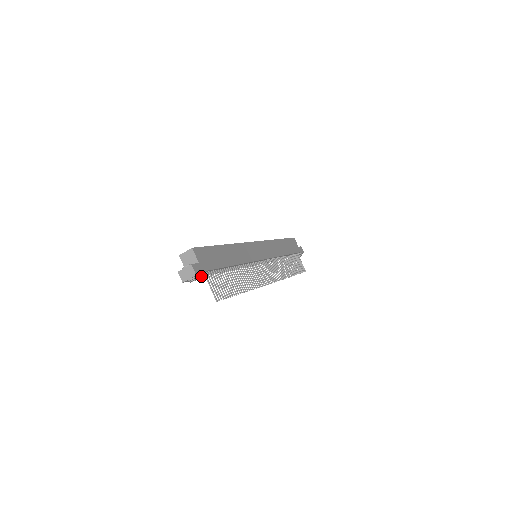
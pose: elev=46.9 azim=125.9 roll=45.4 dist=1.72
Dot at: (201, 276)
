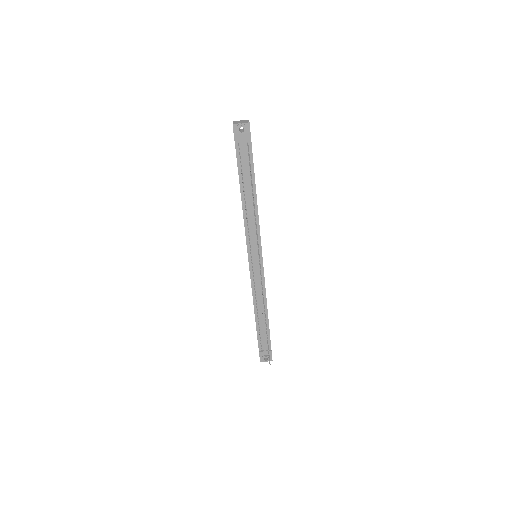
Dot at: (243, 144)
